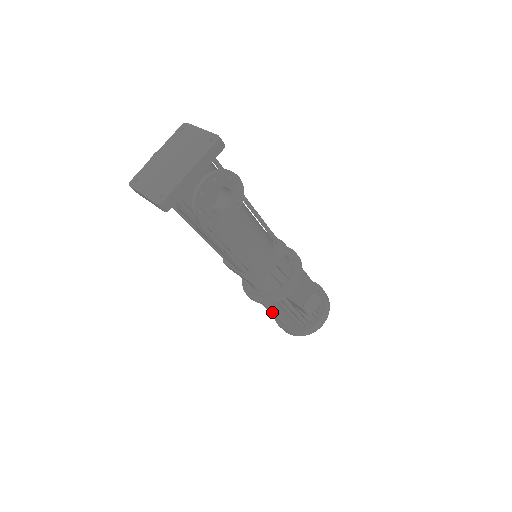
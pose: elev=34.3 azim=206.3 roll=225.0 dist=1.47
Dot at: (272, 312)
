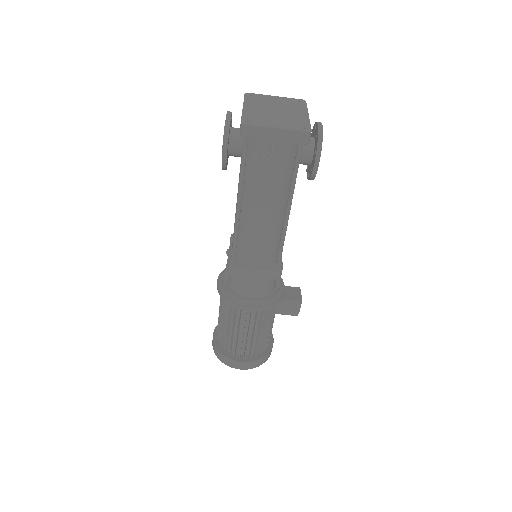
Dot at: (249, 333)
